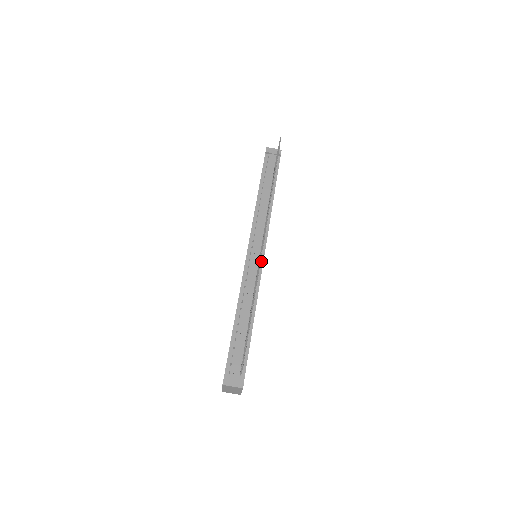
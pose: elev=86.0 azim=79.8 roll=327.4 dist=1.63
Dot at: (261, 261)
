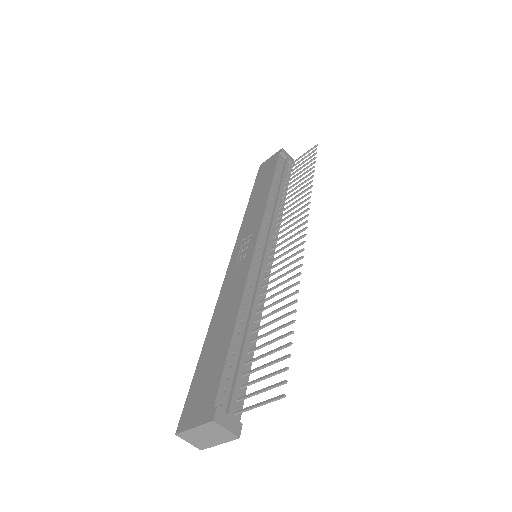
Dot at: (270, 264)
